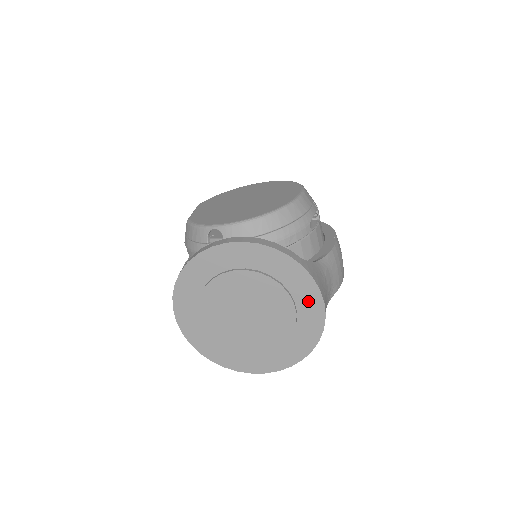
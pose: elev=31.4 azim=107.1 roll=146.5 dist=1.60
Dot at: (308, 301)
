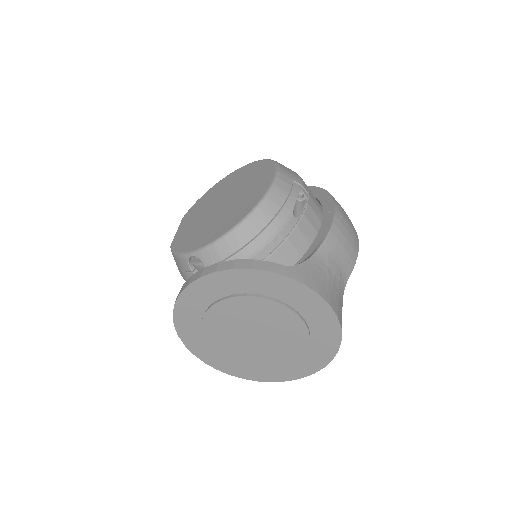
Dot at: (312, 308)
